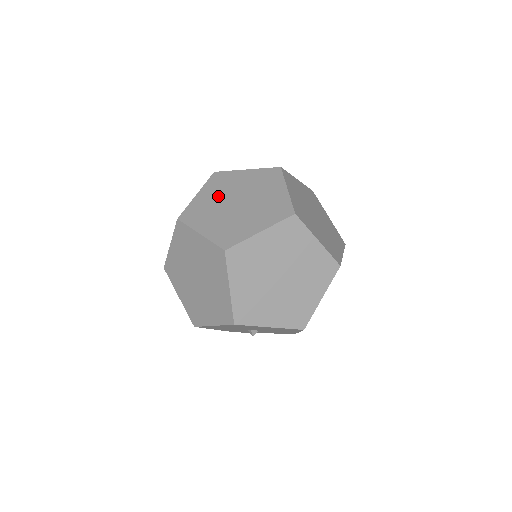
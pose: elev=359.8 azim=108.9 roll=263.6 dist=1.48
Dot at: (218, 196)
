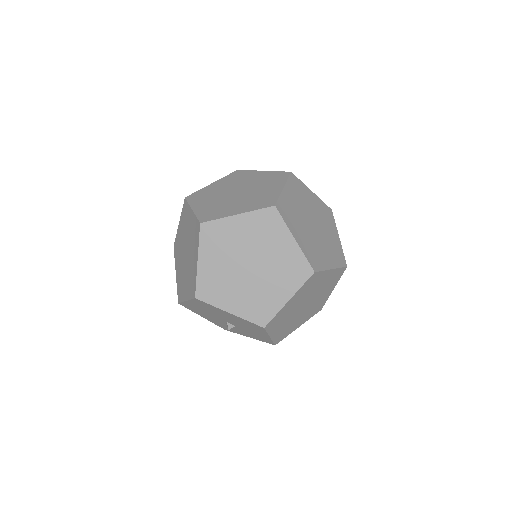
Dot at: (226, 186)
